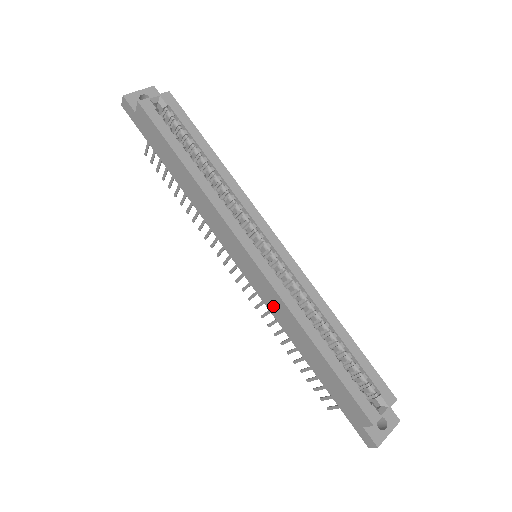
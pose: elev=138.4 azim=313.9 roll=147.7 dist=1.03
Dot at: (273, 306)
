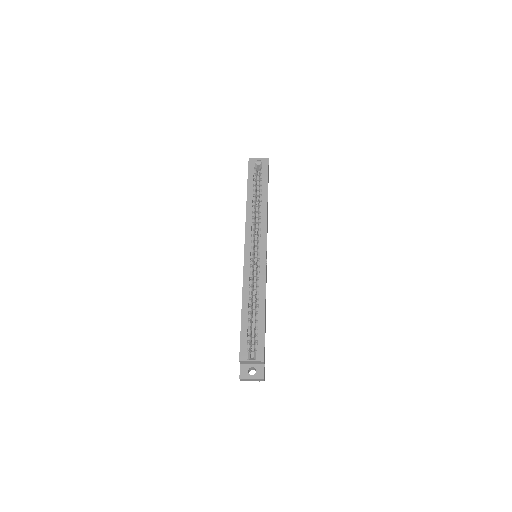
Dot at: occluded
